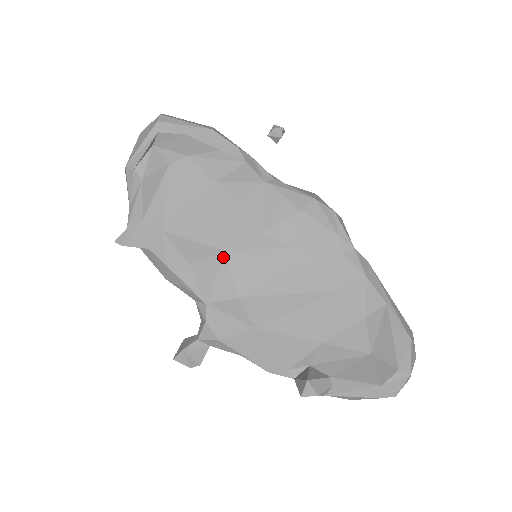
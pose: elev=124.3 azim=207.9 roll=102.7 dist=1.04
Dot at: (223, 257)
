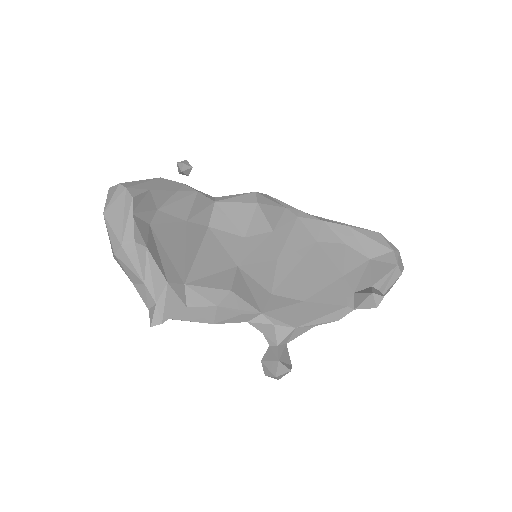
Dot at: (240, 272)
